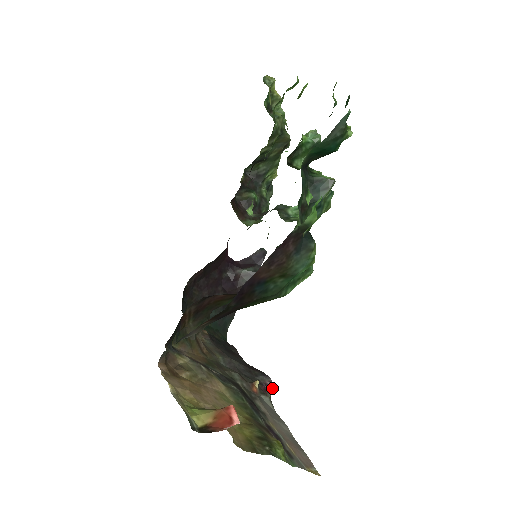
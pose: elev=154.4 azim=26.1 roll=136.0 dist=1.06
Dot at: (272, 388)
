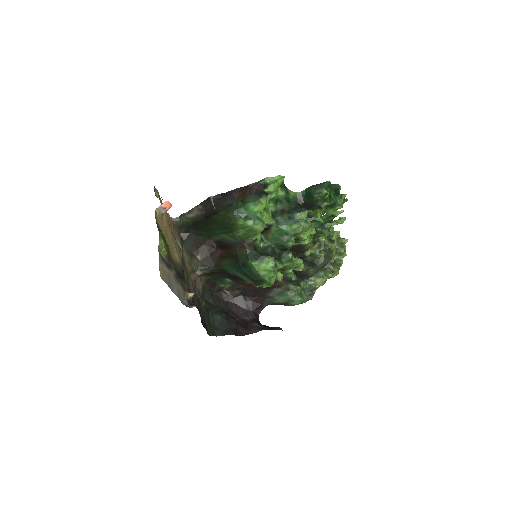
Dot at: (195, 306)
